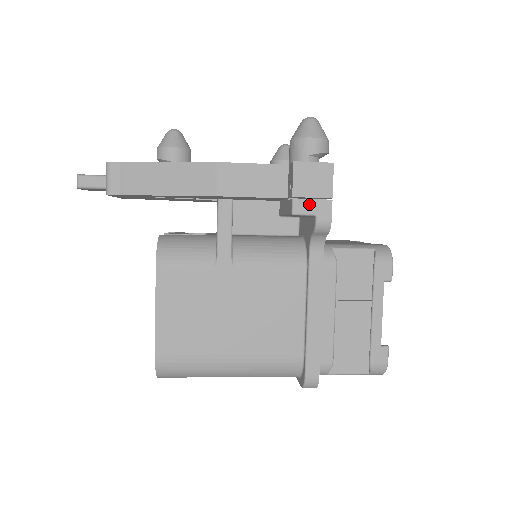
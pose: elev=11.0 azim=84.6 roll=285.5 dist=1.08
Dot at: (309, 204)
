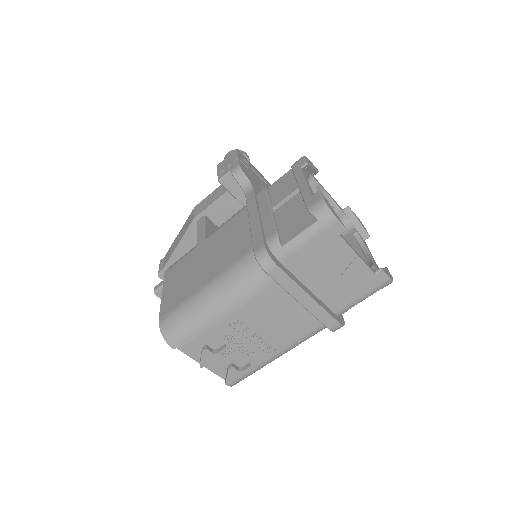
Dot at: (226, 170)
